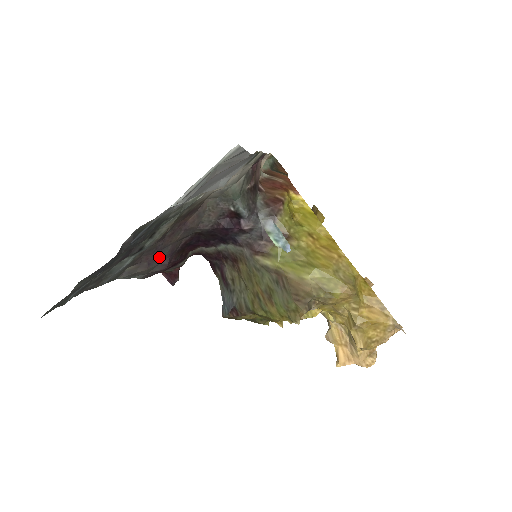
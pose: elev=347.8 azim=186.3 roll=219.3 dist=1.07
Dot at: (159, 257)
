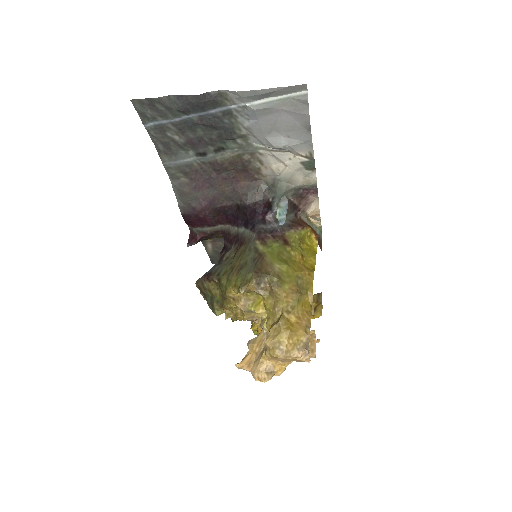
Dot at: (204, 191)
